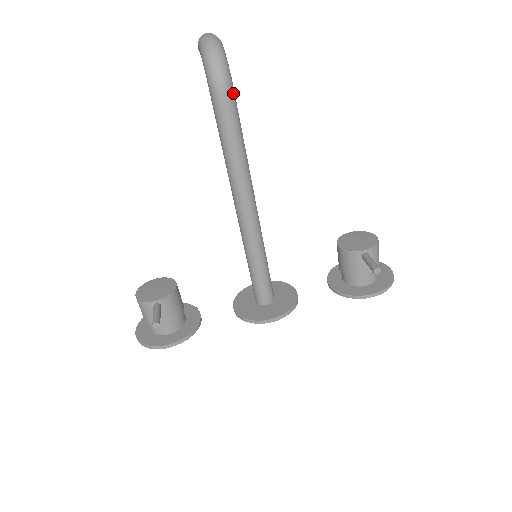
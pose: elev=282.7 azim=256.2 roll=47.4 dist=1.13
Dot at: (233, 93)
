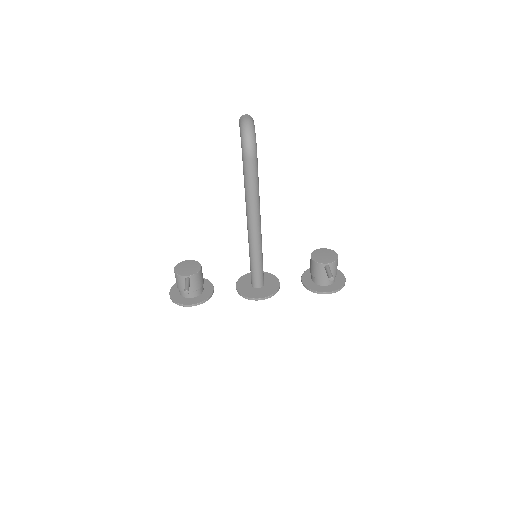
Dot at: (256, 159)
